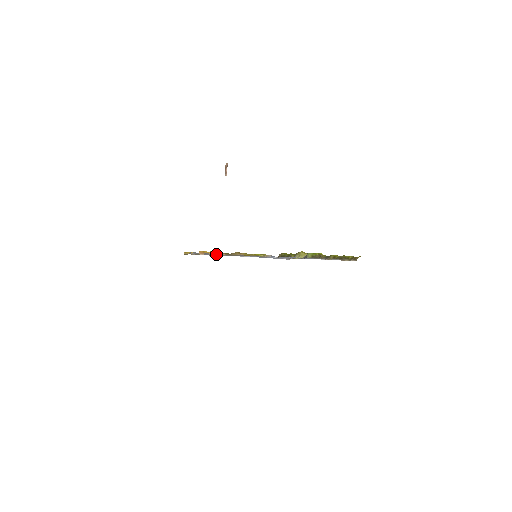
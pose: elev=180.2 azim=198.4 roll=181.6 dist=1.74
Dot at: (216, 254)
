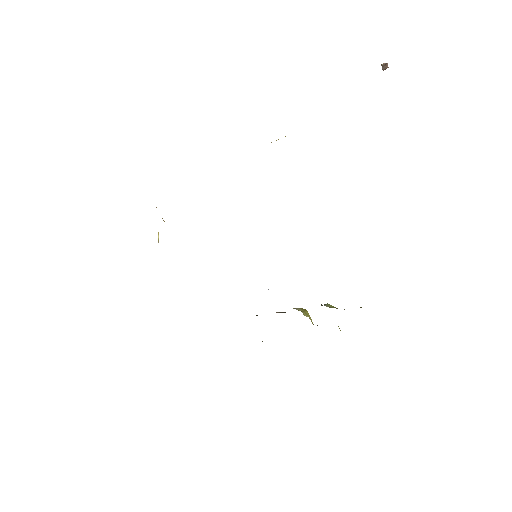
Dot at: occluded
